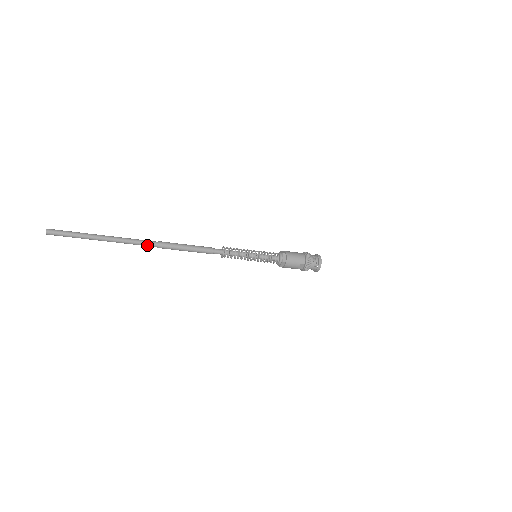
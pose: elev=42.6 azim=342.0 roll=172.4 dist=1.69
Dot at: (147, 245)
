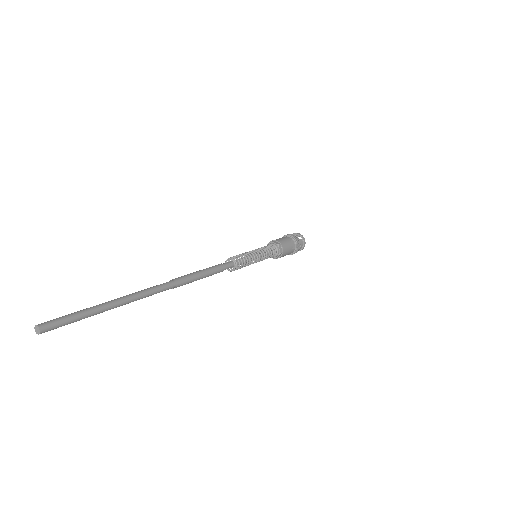
Dot at: (164, 287)
